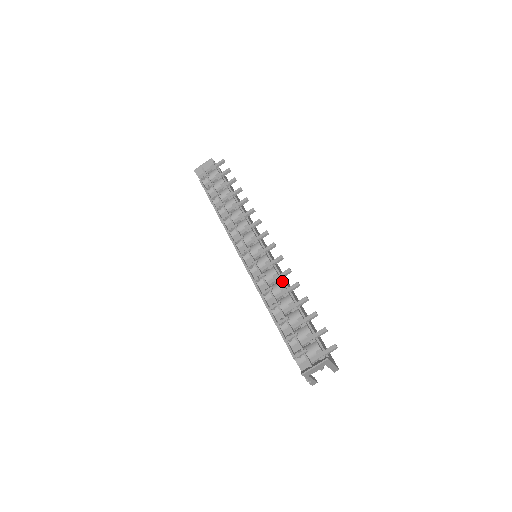
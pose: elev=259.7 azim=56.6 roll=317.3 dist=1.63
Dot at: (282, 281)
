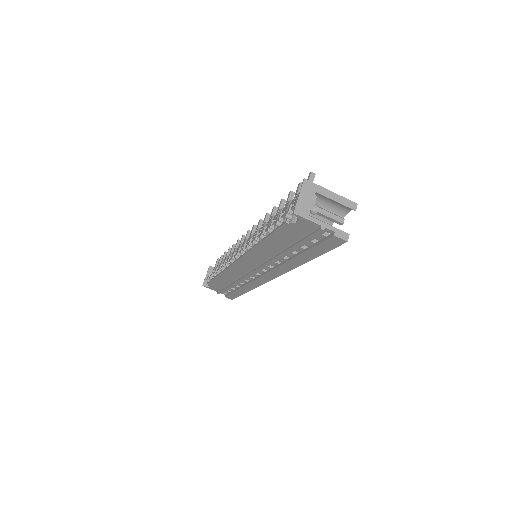
Dot at: occluded
